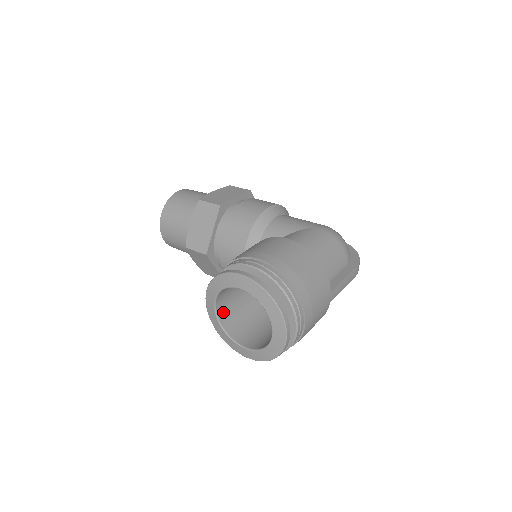
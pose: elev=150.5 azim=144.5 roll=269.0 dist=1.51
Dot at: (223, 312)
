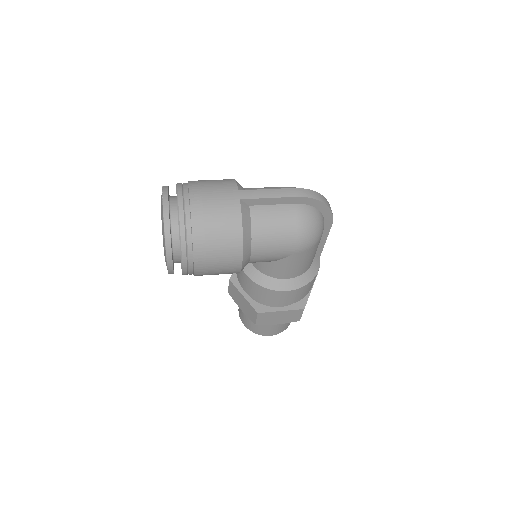
Dot at: occluded
